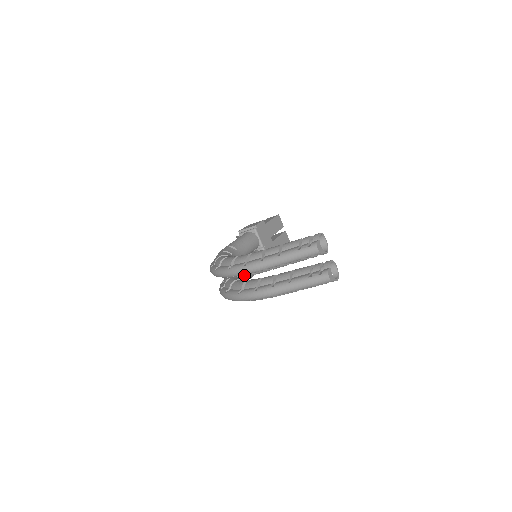
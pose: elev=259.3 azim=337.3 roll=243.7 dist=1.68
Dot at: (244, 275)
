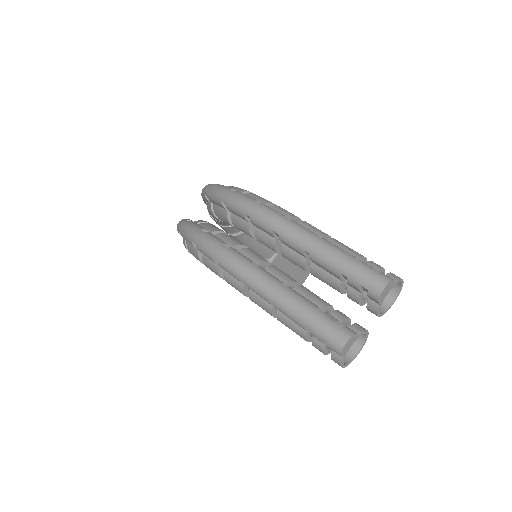
Dot at: (238, 219)
